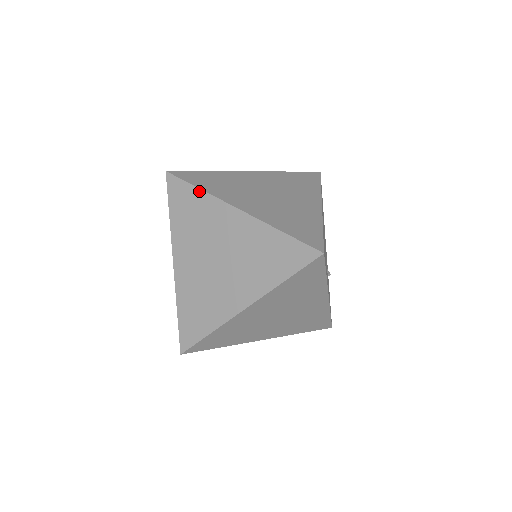
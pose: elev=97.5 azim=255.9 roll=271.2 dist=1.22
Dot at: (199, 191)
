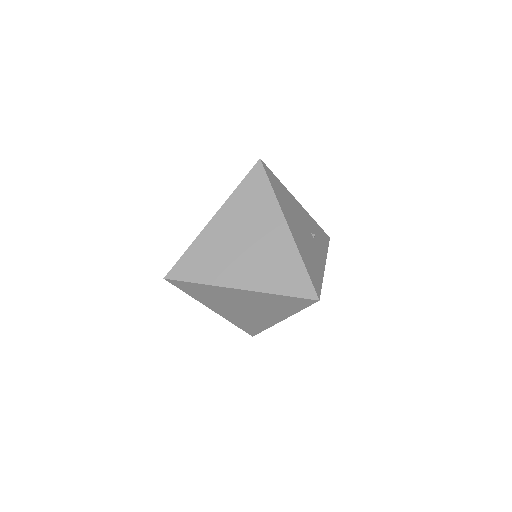
Dot at: (201, 285)
